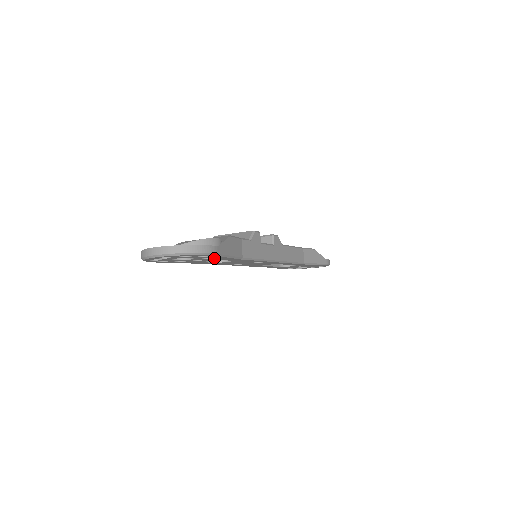
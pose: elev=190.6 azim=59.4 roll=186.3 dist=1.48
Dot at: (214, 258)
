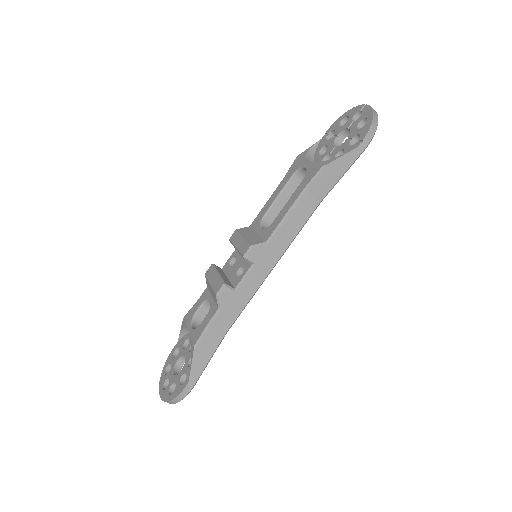
Dot at: occluded
